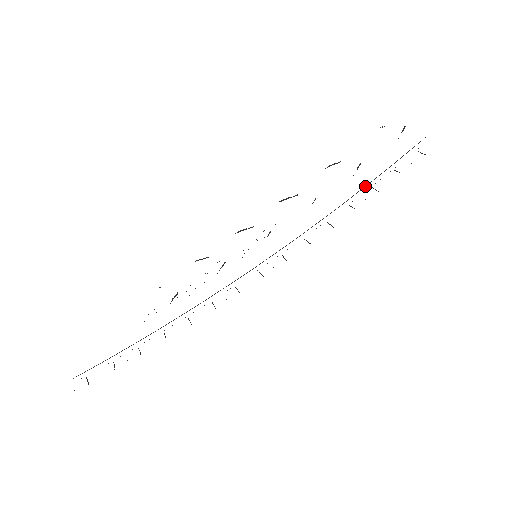
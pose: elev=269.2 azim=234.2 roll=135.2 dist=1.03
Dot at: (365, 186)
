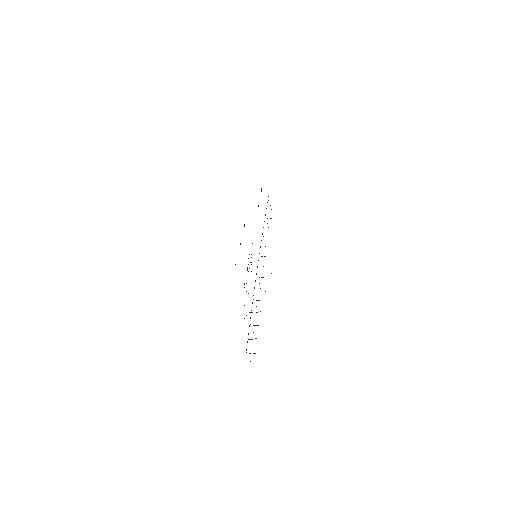
Dot at: occluded
